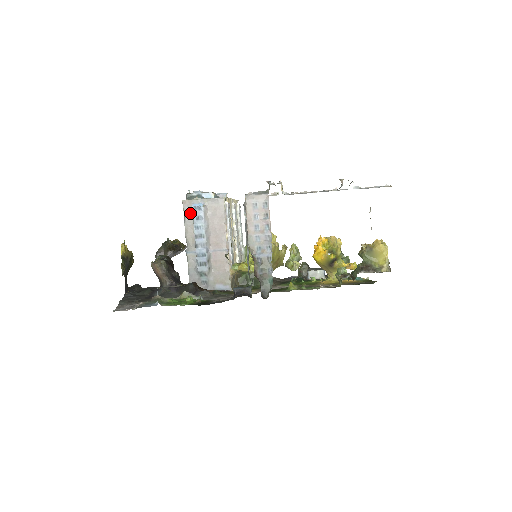
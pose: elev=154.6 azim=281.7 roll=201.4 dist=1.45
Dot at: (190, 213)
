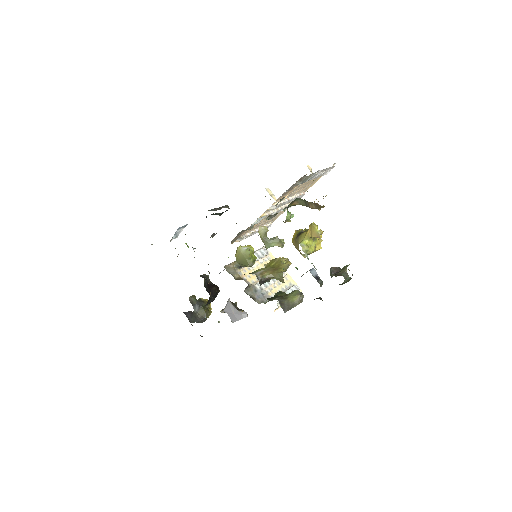
Dot at: occluded
